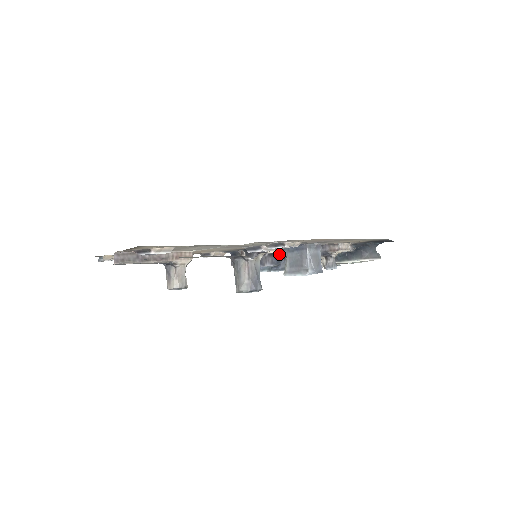
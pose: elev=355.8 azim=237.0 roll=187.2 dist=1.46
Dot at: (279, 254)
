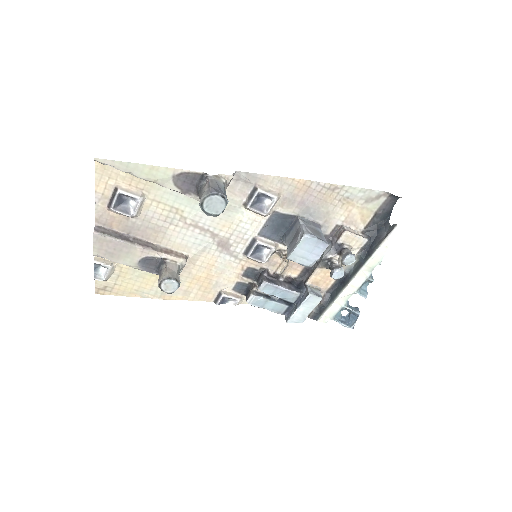
Dot at: (298, 284)
